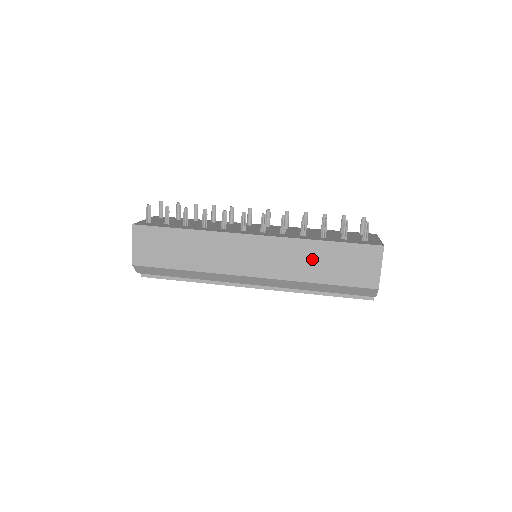
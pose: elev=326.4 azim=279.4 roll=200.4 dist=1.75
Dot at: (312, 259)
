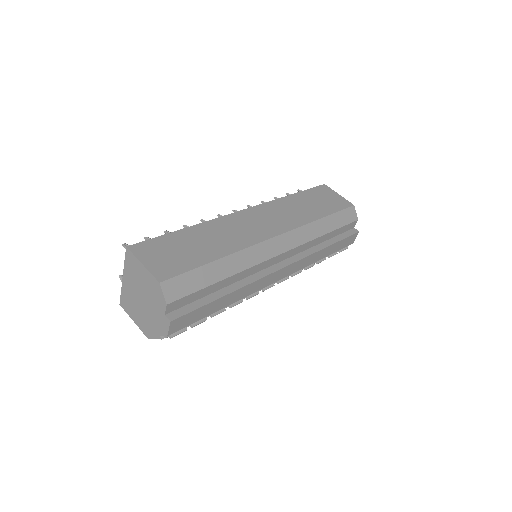
Dot at: (300, 206)
